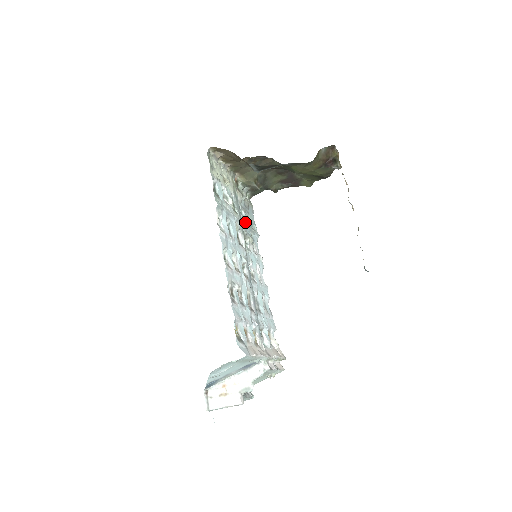
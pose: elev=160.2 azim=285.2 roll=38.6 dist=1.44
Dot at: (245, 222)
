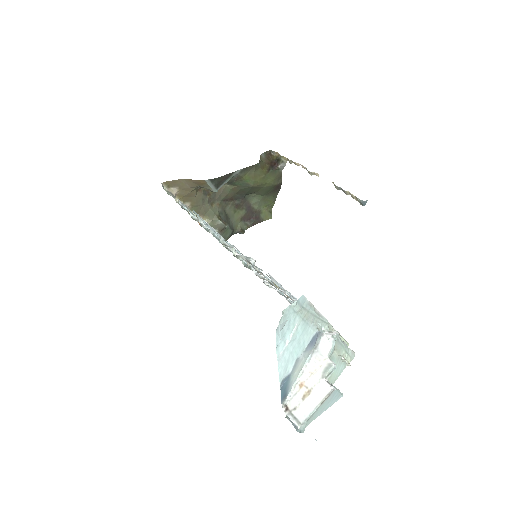
Dot at: occluded
